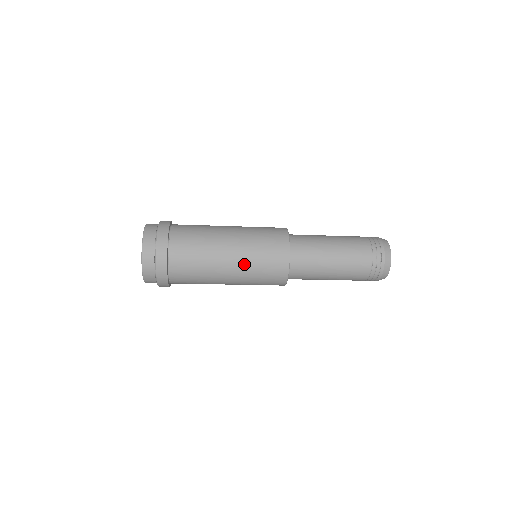
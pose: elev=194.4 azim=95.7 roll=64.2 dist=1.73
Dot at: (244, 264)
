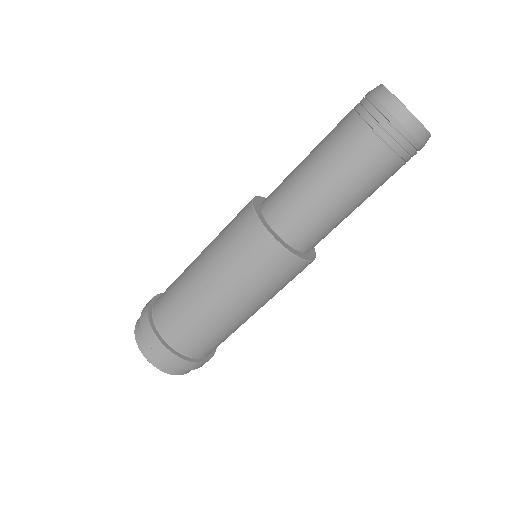
Dot at: (219, 269)
